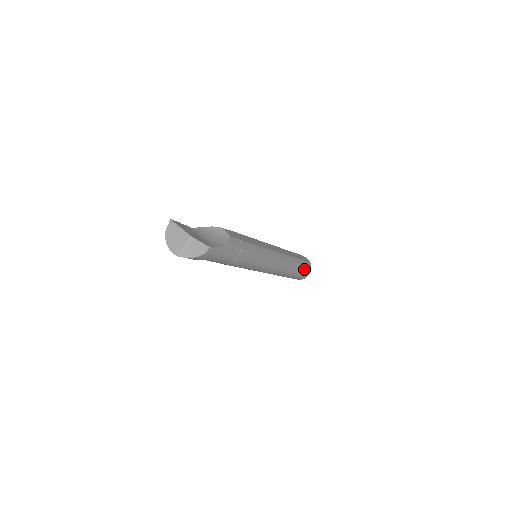
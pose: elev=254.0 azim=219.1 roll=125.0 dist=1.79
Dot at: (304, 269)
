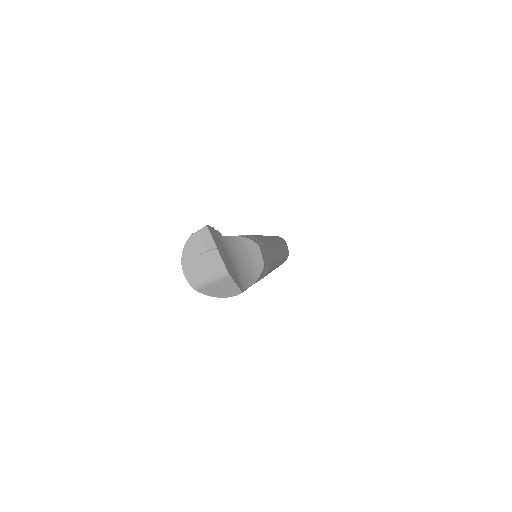
Dot at: occluded
